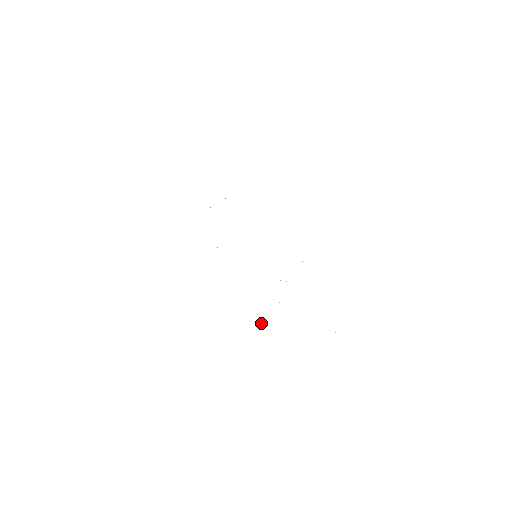
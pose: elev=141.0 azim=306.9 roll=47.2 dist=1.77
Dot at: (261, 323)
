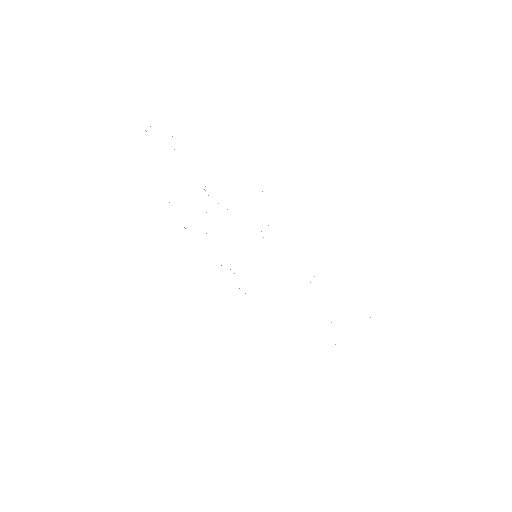
Dot at: occluded
